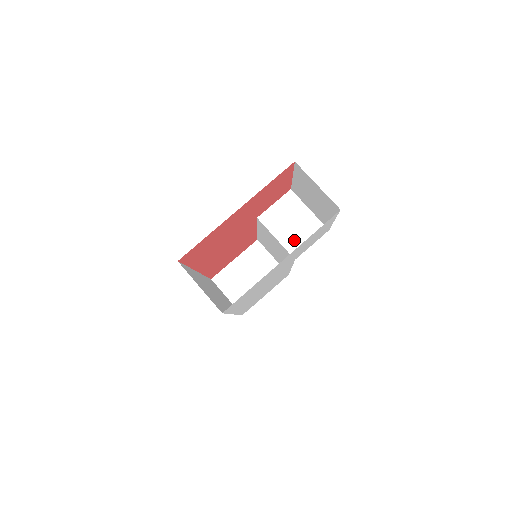
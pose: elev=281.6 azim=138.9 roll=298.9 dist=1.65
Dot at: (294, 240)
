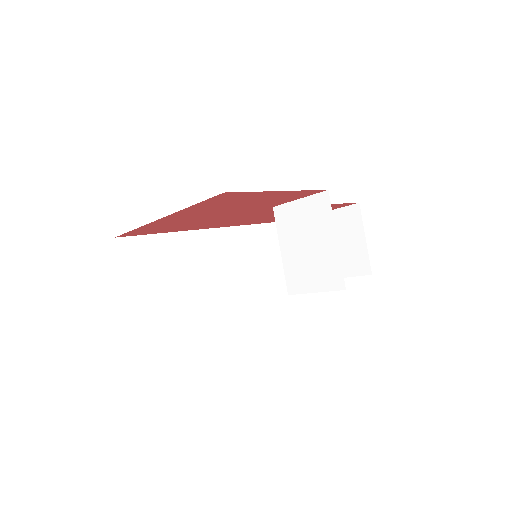
Dot at: (298, 269)
